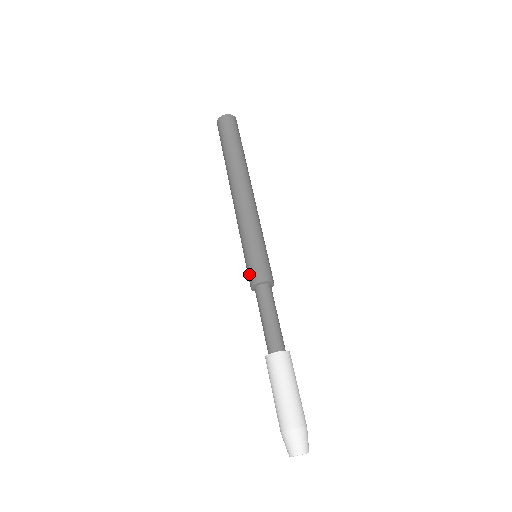
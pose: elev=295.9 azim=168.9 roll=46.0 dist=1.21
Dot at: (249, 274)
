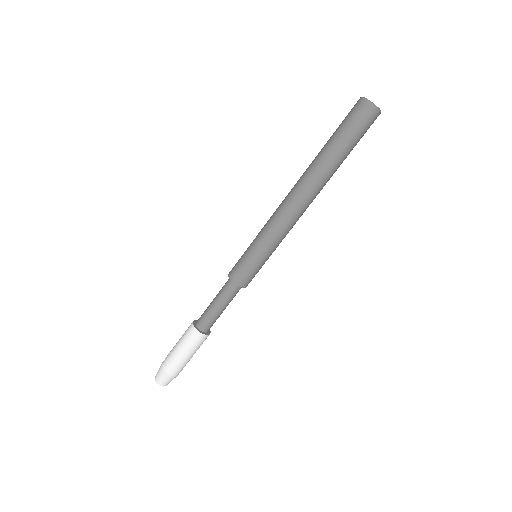
Dot at: (236, 267)
